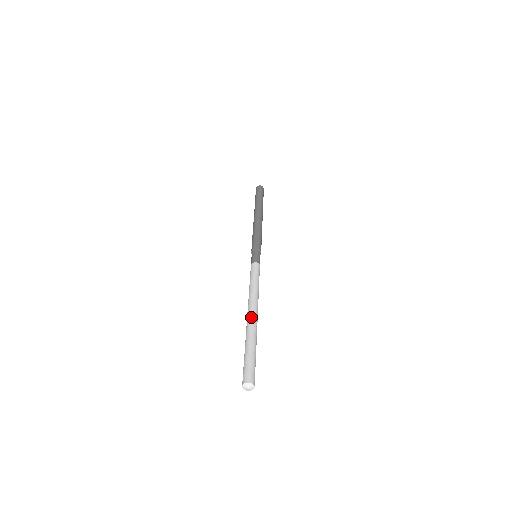
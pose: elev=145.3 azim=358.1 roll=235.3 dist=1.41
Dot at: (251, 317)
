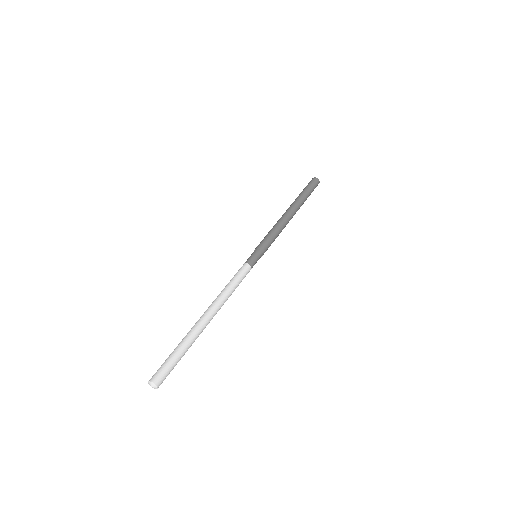
Dot at: (200, 319)
